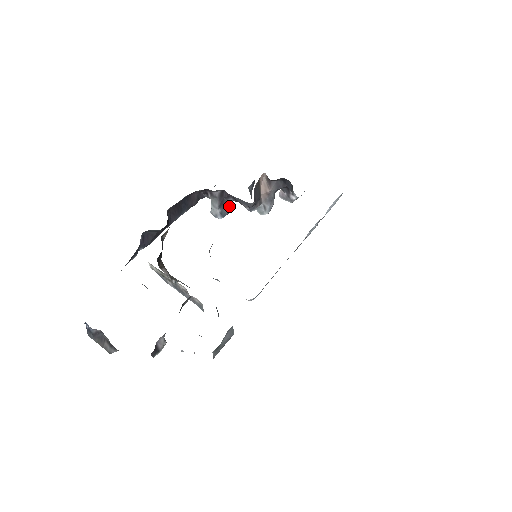
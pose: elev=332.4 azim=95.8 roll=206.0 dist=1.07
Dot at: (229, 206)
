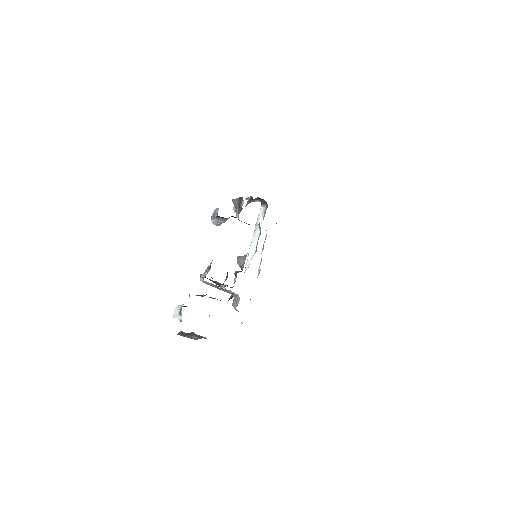
Dot at: occluded
